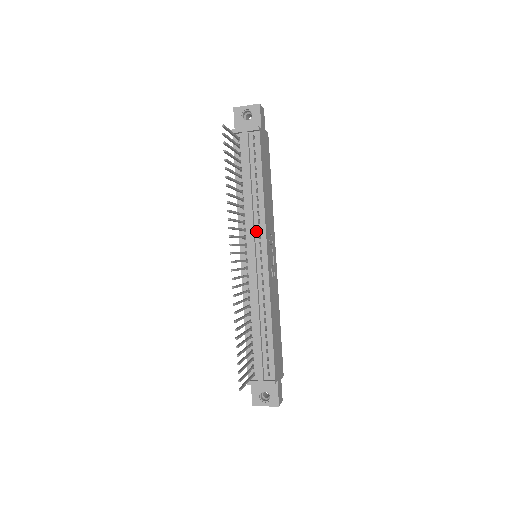
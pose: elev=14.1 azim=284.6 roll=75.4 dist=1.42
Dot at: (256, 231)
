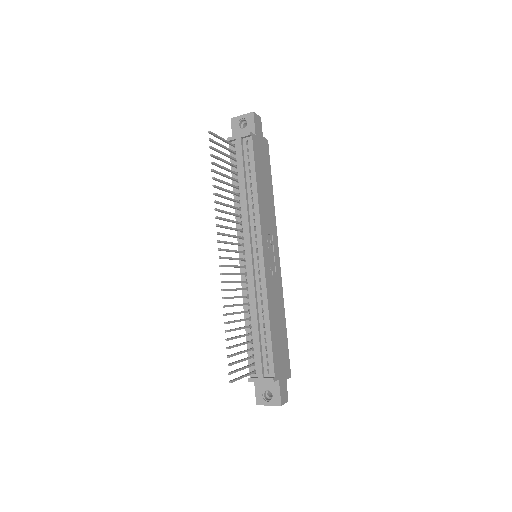
Dot at: (252, 231)
